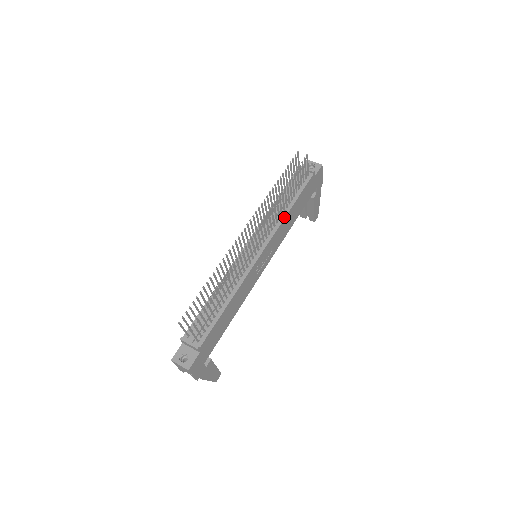
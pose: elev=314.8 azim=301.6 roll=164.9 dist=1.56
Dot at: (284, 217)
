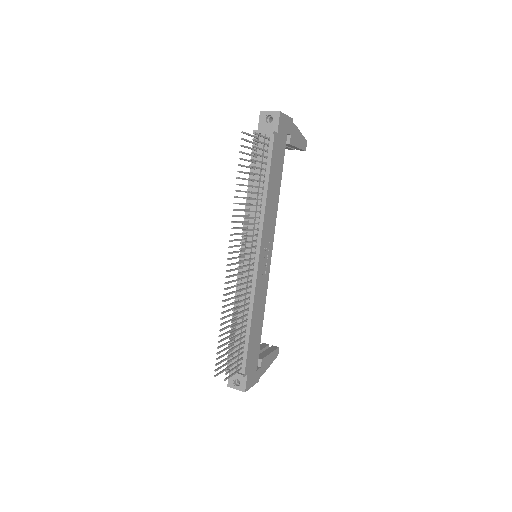
Dot at: (264, 208)
